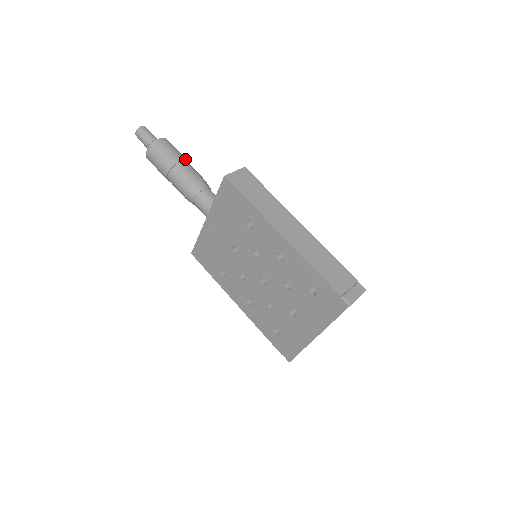
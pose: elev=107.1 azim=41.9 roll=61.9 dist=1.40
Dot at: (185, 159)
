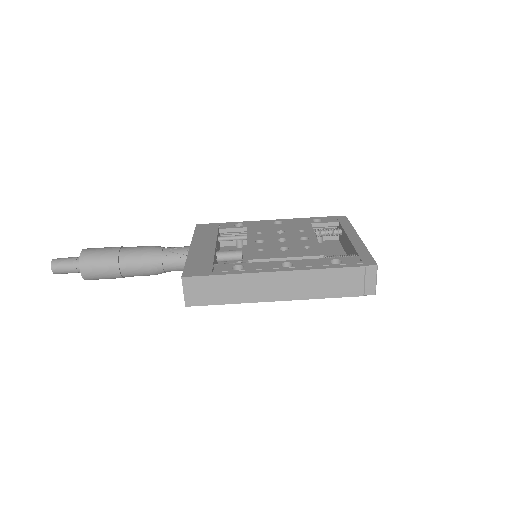
Dot at: (116, 261)
